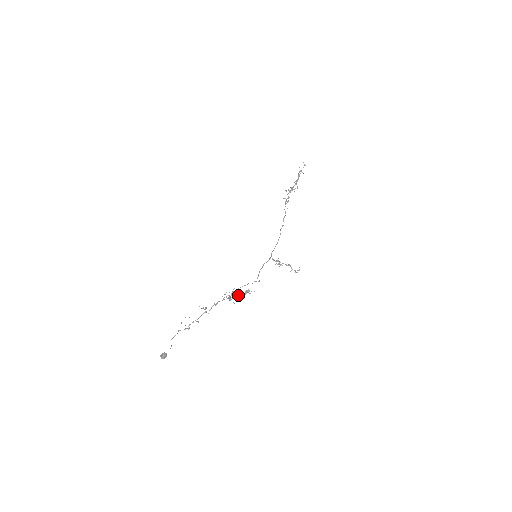
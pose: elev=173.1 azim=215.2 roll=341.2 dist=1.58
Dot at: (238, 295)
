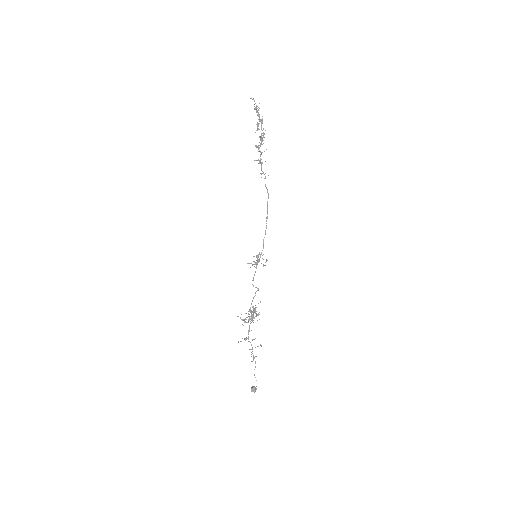
Dot at: (252, 315)
